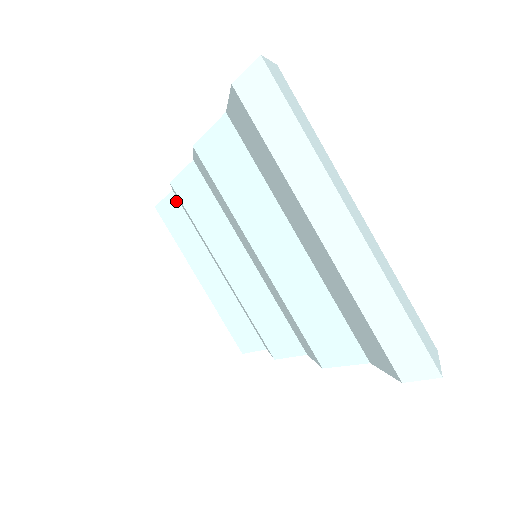
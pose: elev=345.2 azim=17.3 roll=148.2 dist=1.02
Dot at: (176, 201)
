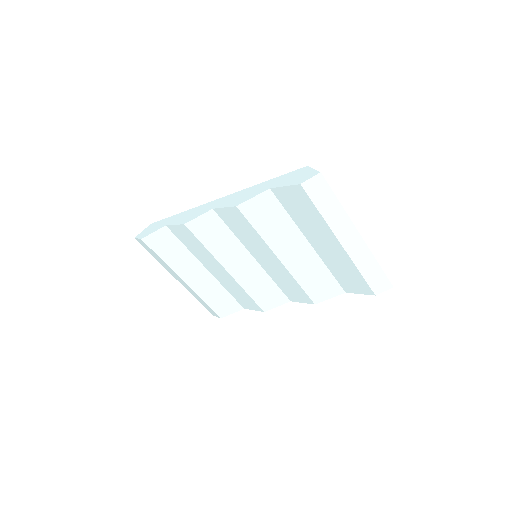
Dot at: (168, 232)
